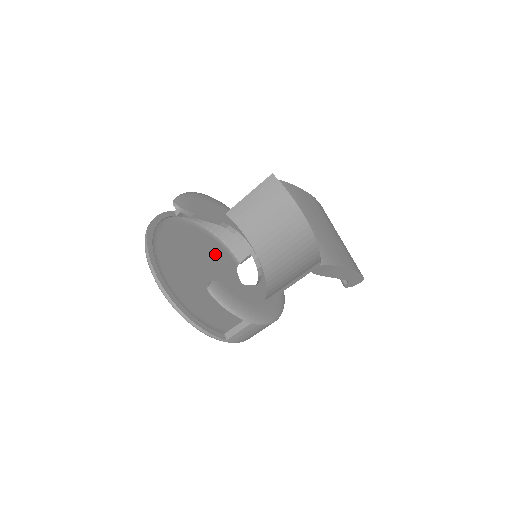
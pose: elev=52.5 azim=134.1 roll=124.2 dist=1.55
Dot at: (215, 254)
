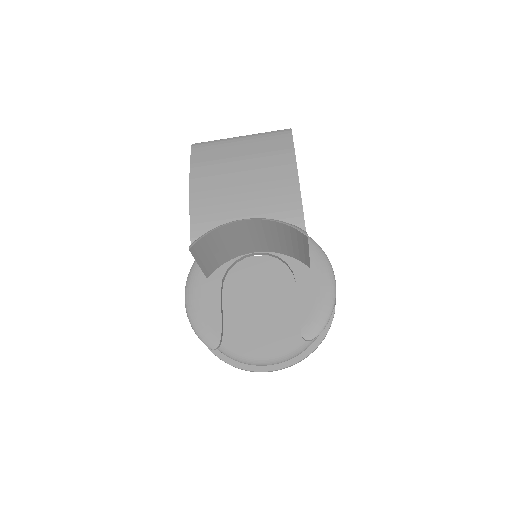
Dot at: (235, 280)
